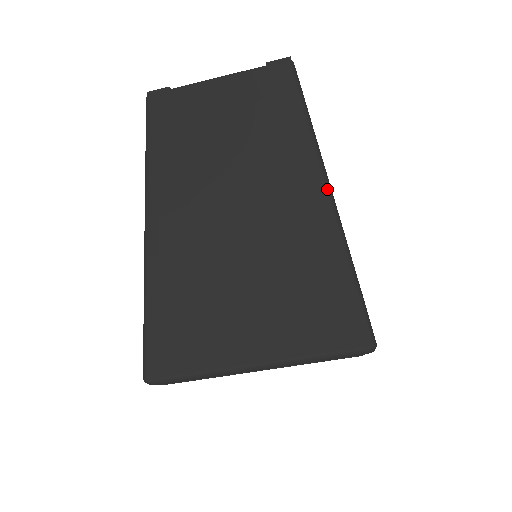
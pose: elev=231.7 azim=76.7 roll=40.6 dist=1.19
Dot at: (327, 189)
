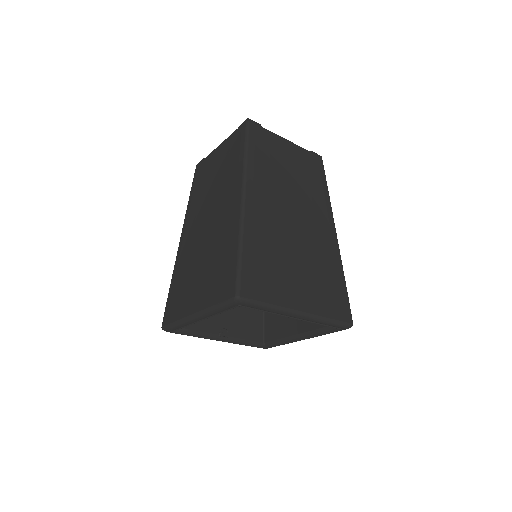
Dot at: (336, 234)
